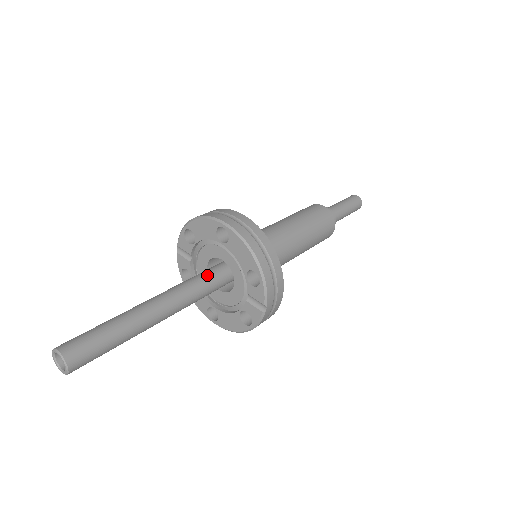
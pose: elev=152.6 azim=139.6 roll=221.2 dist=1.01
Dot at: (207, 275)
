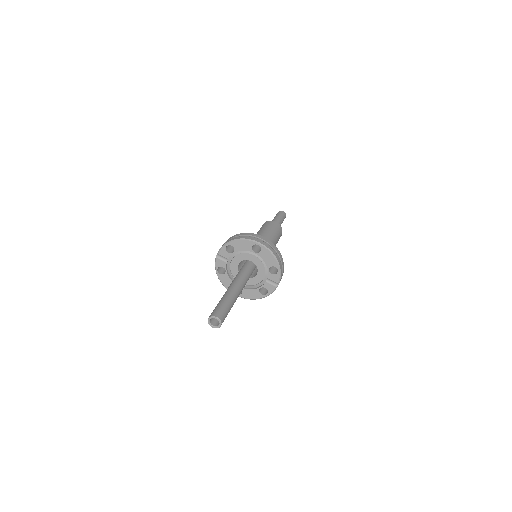
Dot at: (247, 270)
